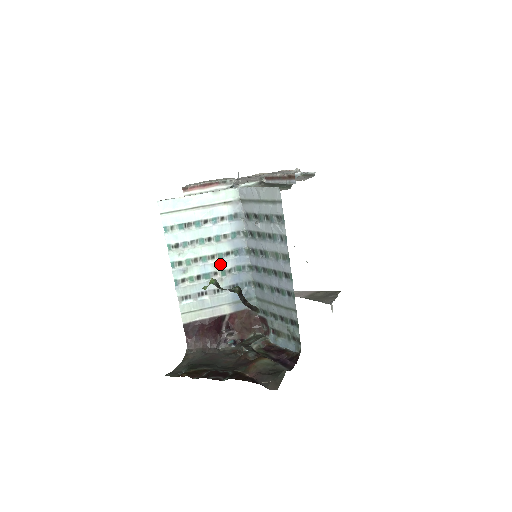
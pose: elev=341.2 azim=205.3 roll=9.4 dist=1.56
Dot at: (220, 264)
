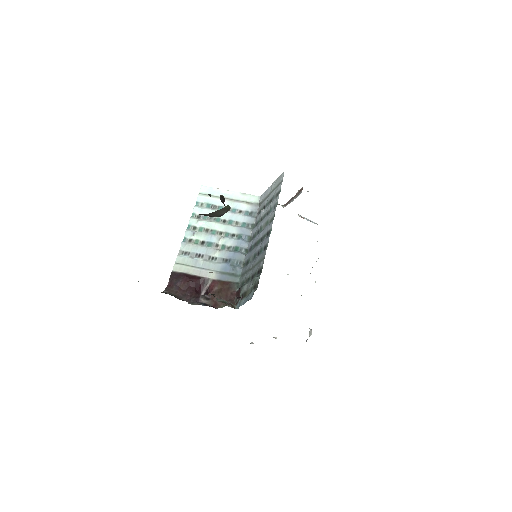
Dot at: (224, 240)
